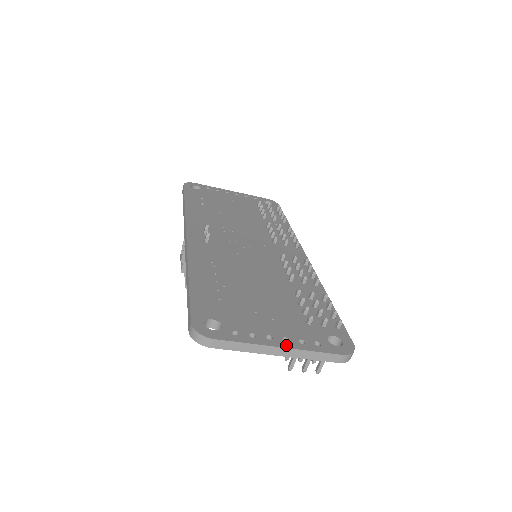
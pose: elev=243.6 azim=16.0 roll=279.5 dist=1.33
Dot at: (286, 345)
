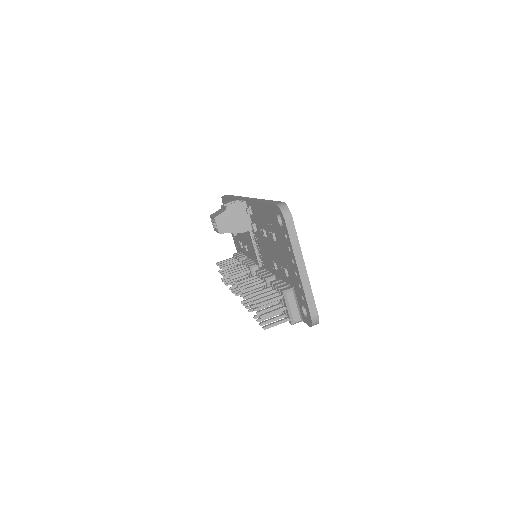
Dot at: (306, 271)
